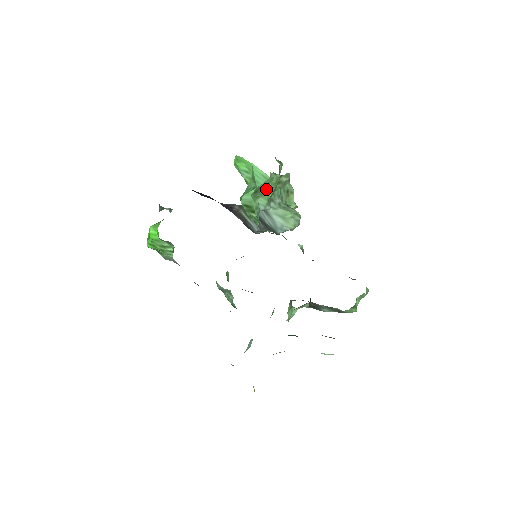
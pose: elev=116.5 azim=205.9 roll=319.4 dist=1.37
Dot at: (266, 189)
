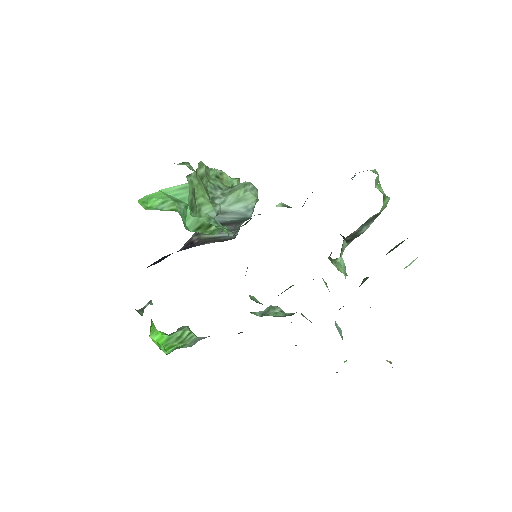
Dot at: (197, 196)
